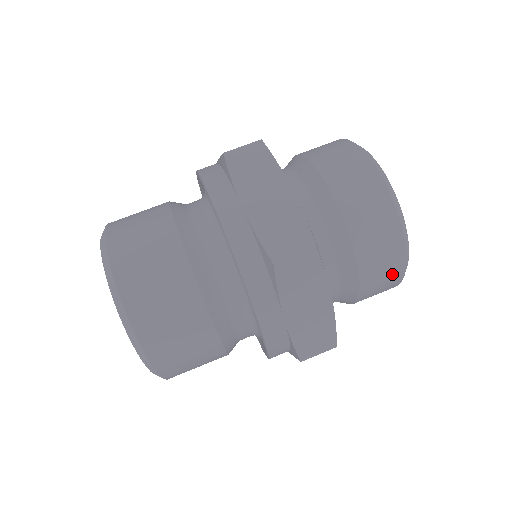
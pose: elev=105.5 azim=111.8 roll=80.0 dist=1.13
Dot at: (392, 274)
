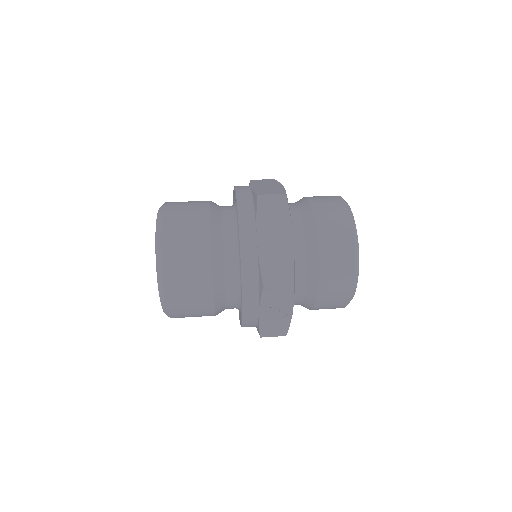
Dot at: (344, 254)
